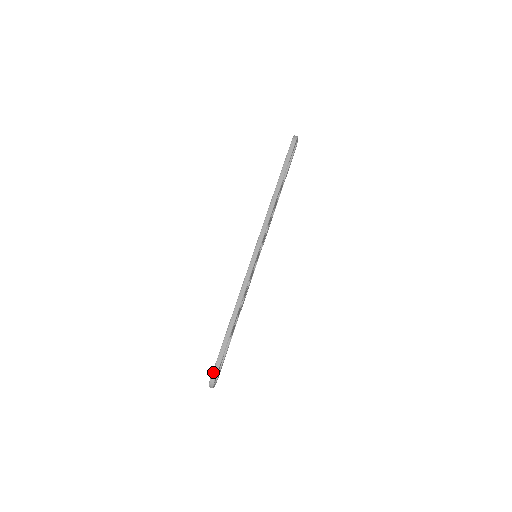
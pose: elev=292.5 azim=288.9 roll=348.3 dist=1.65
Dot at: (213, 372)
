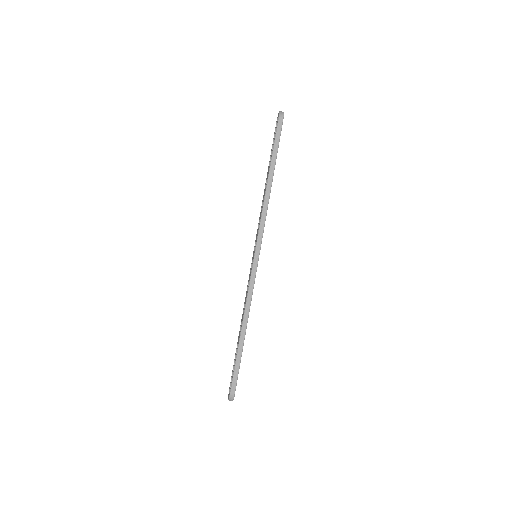
Dot at: (231, 387)
